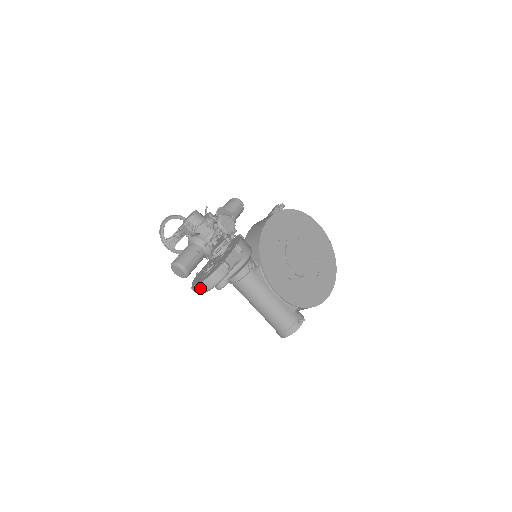
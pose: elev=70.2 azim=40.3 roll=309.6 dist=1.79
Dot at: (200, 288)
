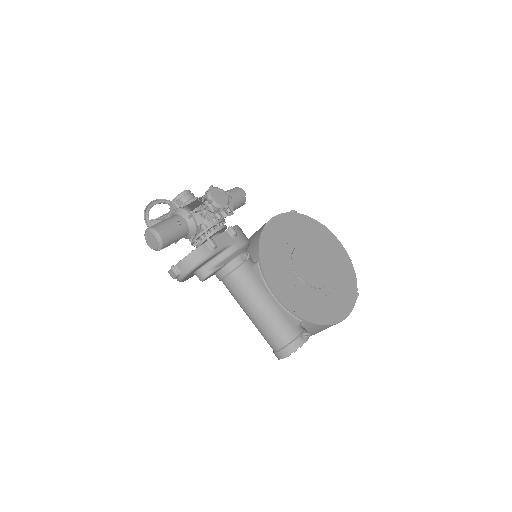
Dot at: (178, 270)
